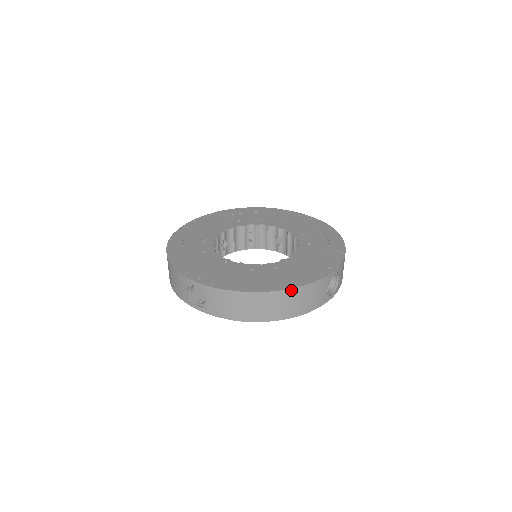
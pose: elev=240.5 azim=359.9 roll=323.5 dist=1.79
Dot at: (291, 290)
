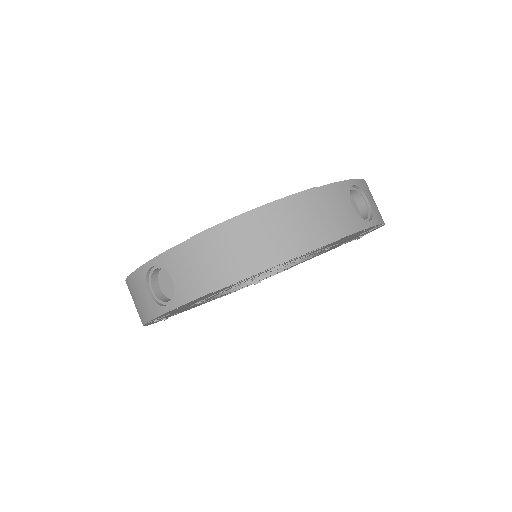
Dot at: (286, 200)
